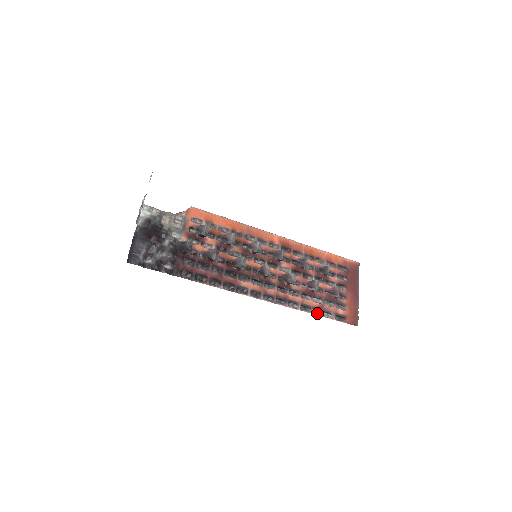
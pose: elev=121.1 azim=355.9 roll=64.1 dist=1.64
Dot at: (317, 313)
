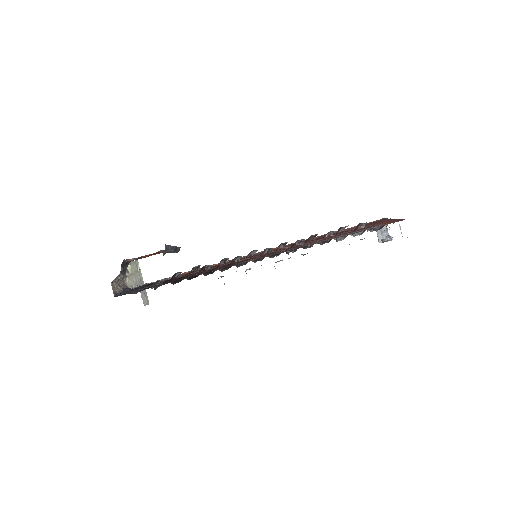
Dot at: occluded
